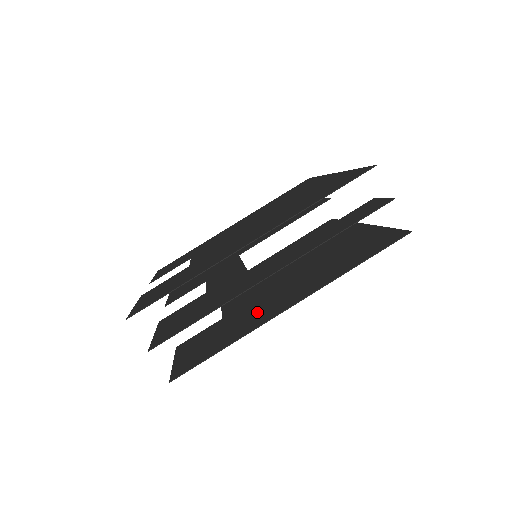
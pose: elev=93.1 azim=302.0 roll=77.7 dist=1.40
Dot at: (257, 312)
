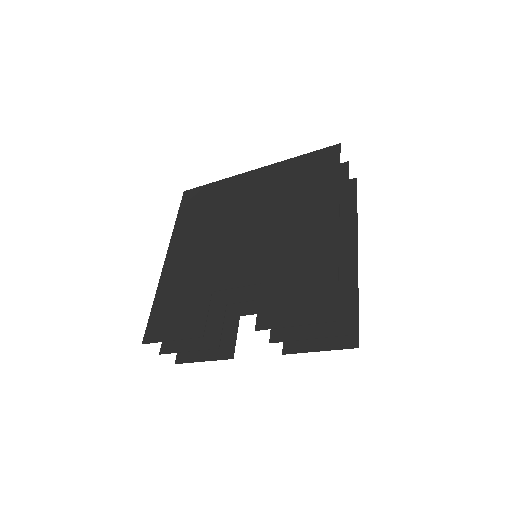
Dot at: occluded
